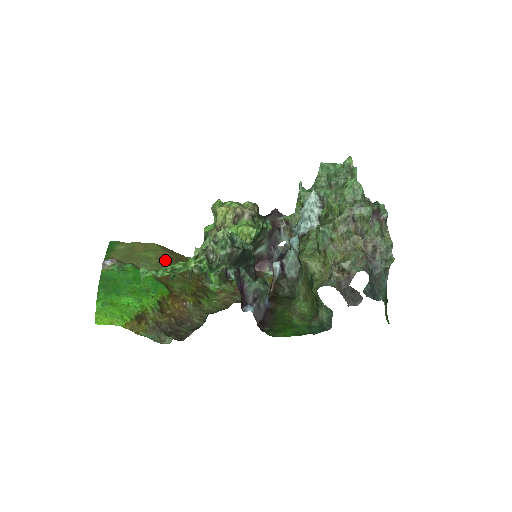
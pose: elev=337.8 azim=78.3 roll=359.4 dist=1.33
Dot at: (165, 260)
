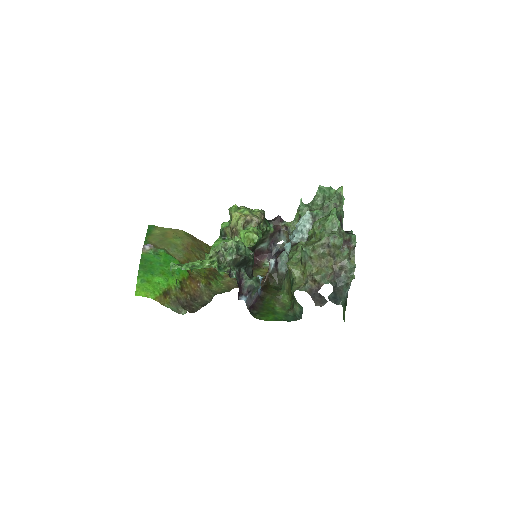
Dot at: (188, 247)
